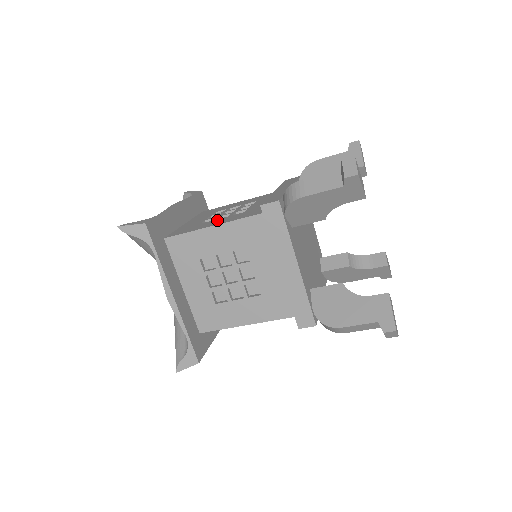
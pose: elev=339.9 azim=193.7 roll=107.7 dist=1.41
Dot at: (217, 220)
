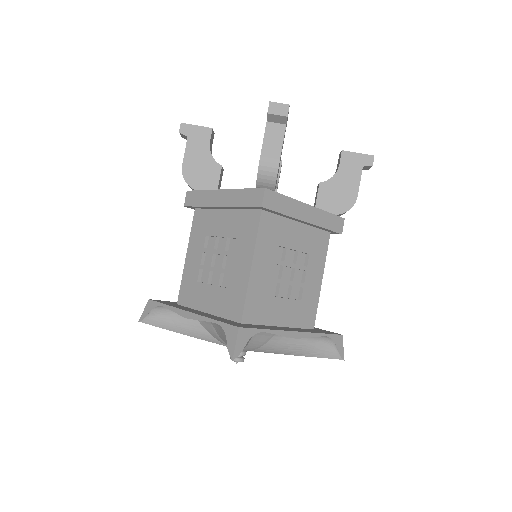
Dot at: occluded
